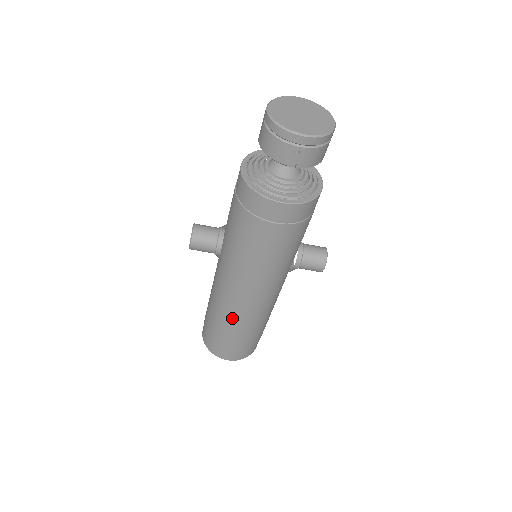
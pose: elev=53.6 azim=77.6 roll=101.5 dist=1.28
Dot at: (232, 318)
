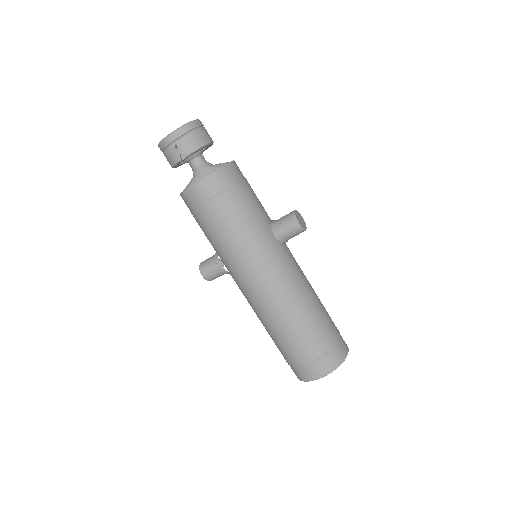
Dot at: (271, 319)
